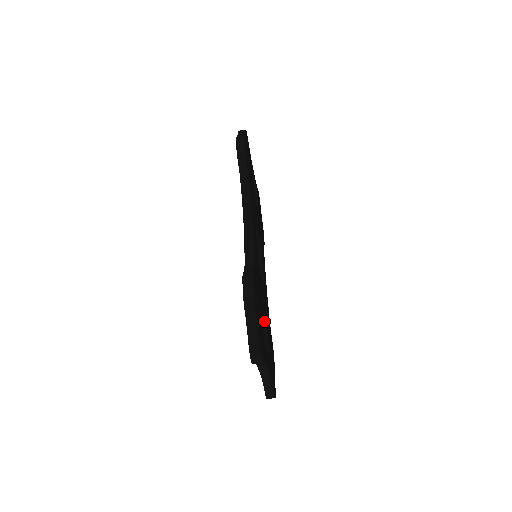
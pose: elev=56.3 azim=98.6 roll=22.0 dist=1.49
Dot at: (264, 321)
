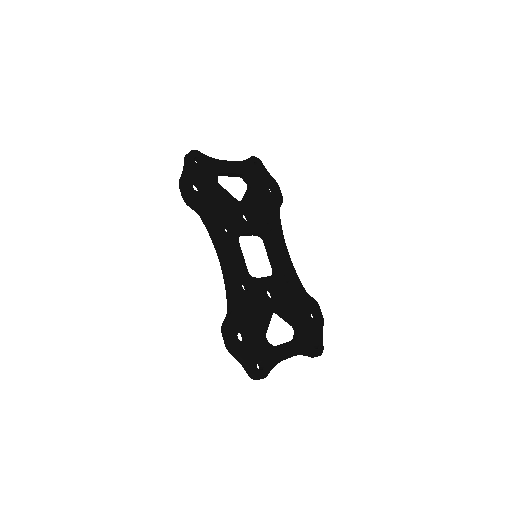
Dot at: (280, 313)
